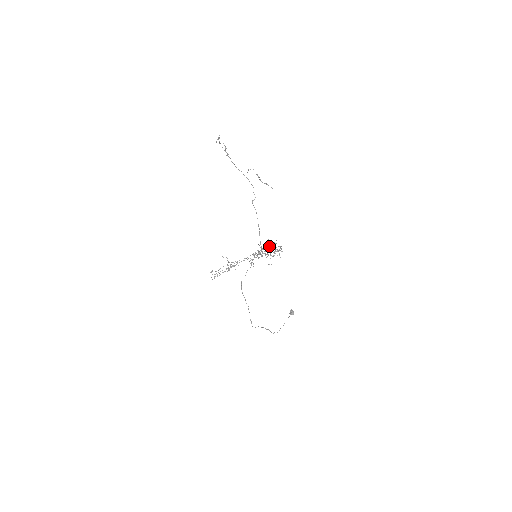
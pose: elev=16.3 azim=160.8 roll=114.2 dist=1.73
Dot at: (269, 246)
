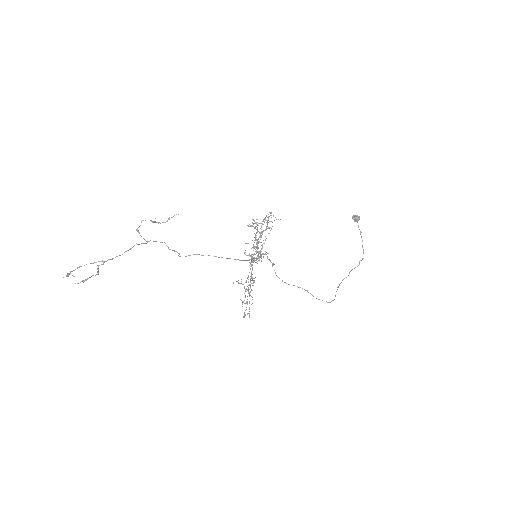
Dot at: occluded
